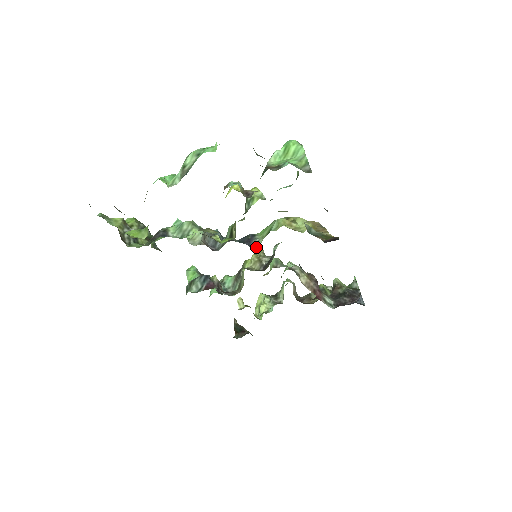
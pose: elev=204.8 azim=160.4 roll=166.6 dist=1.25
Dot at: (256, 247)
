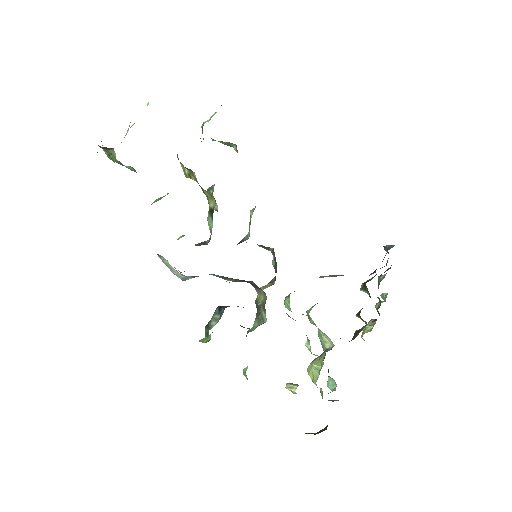
Dot at: (248, 238)
